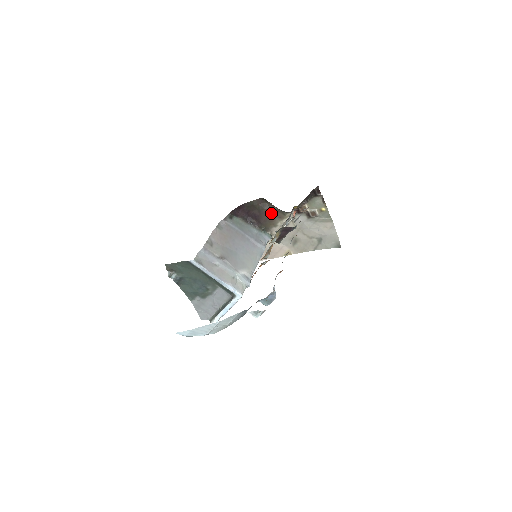
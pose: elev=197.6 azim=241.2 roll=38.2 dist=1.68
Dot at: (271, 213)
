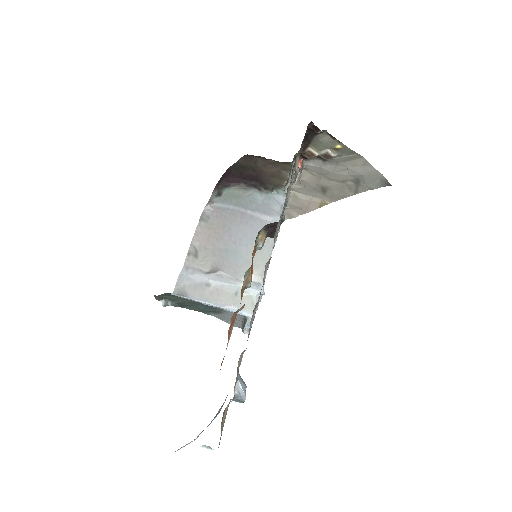
Dot at: (270, 168)
